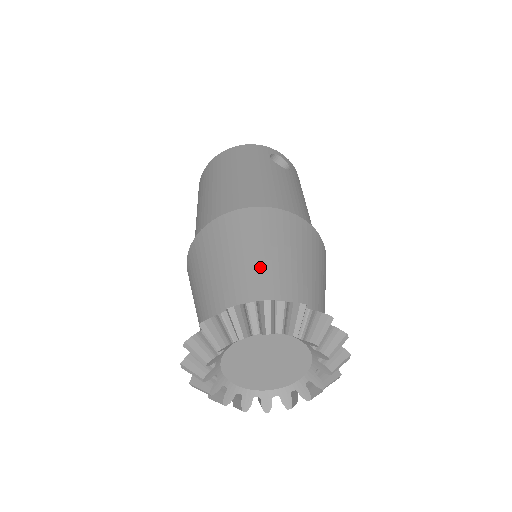
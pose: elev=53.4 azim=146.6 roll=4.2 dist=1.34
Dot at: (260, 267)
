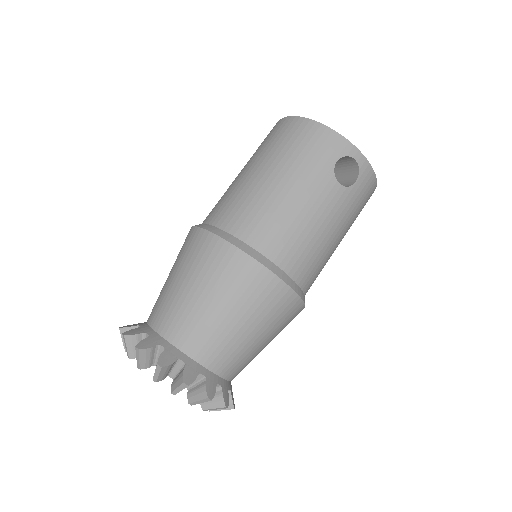
Dot at: (196, 316)
